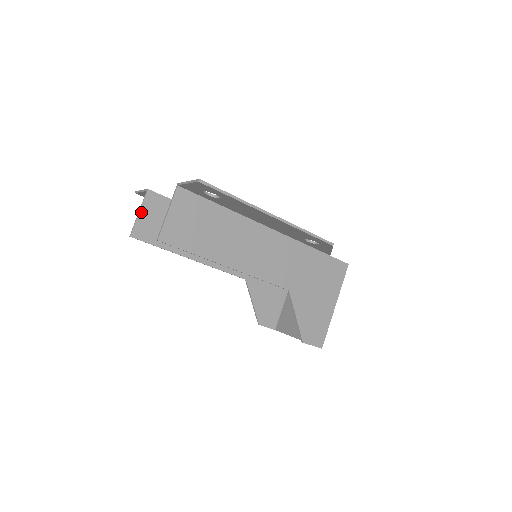
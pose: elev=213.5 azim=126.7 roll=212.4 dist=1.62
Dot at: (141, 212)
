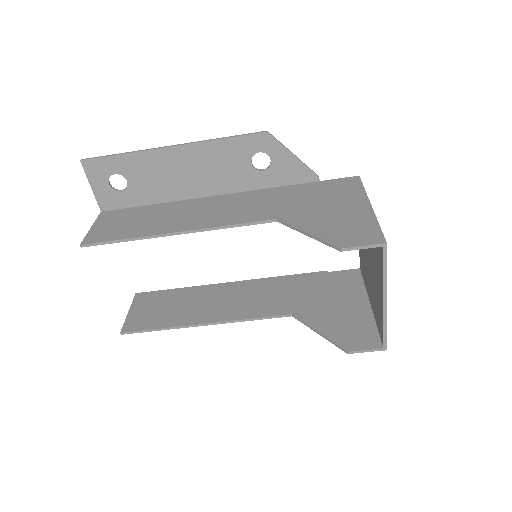
Dot at: (131, 311)
